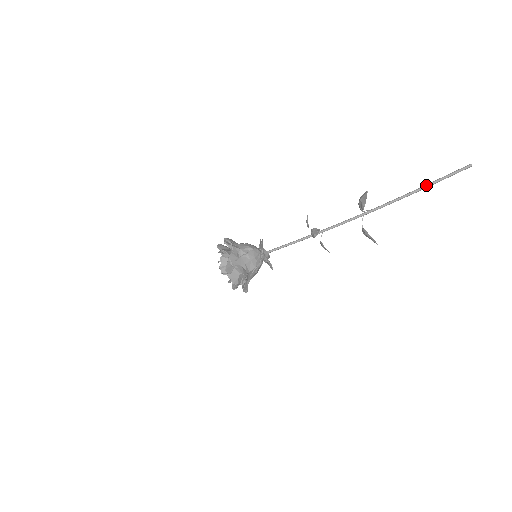
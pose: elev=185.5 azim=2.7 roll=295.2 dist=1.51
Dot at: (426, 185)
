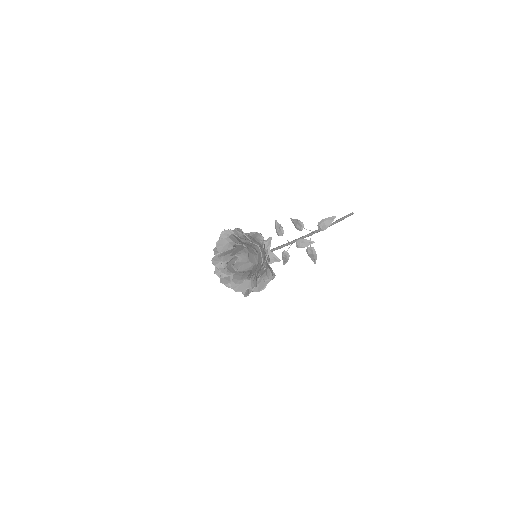
Dot at: (338, 221)
